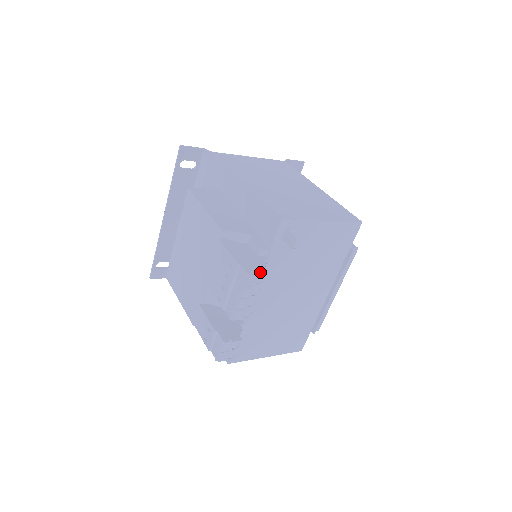
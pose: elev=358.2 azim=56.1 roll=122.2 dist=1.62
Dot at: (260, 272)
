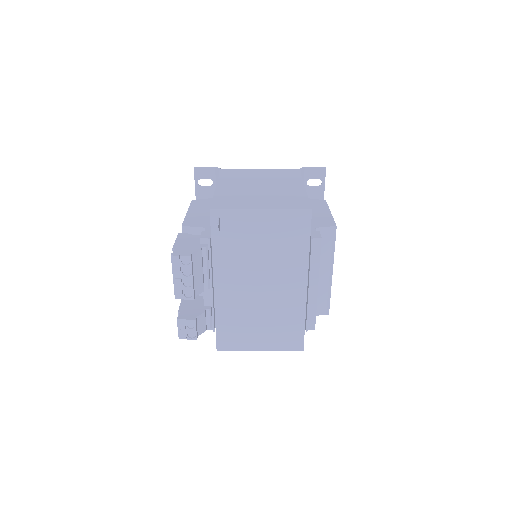
Dot at: (185, 254)
